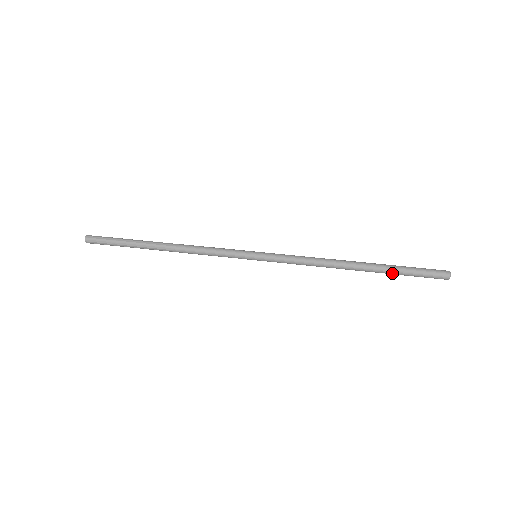
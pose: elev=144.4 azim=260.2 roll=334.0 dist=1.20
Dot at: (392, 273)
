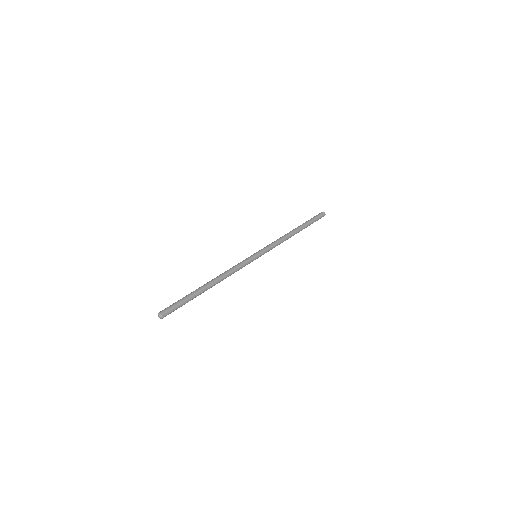
Dot at: occluded
